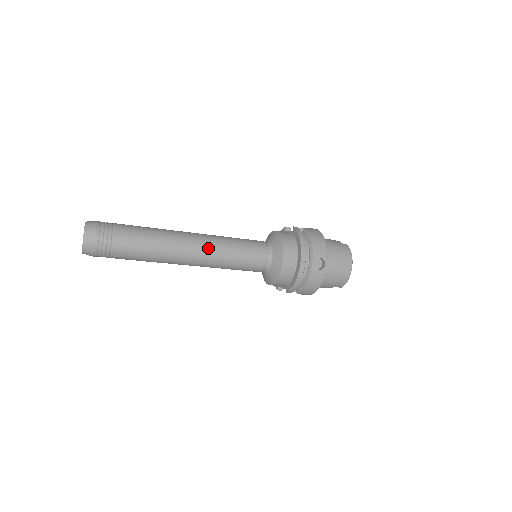
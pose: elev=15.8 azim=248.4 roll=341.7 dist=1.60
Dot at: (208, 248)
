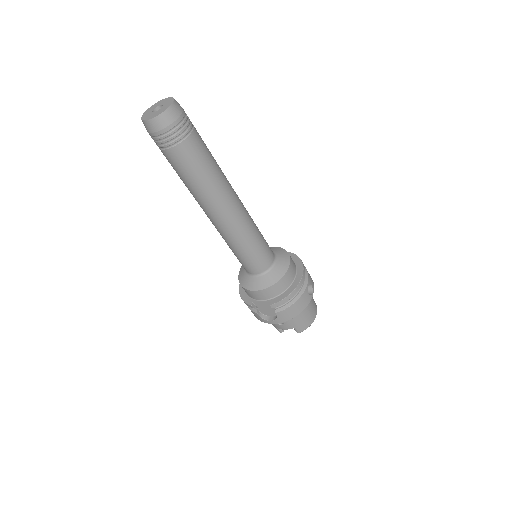
Dot at: (244, 211)
